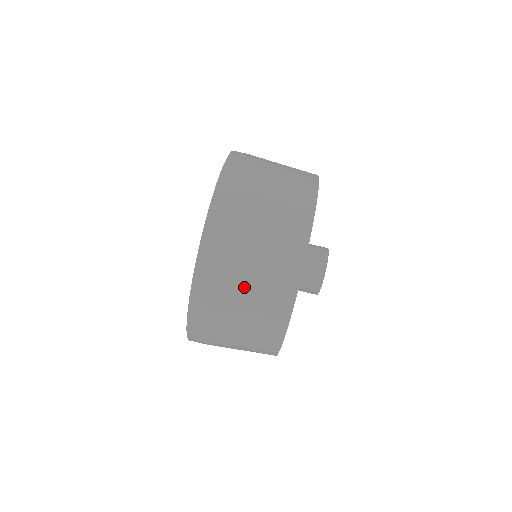
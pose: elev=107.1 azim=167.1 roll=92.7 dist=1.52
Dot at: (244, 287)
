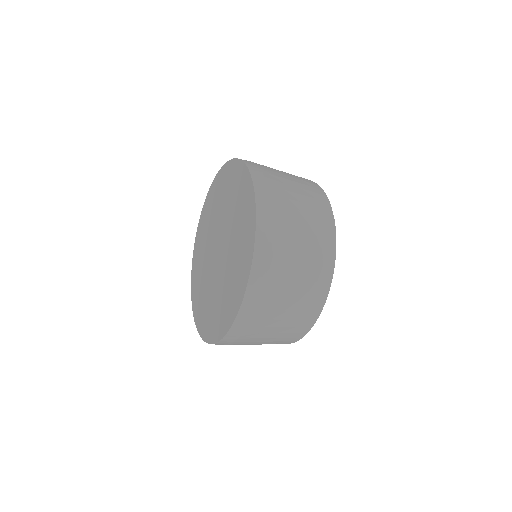
Dot at: (286, 299)
